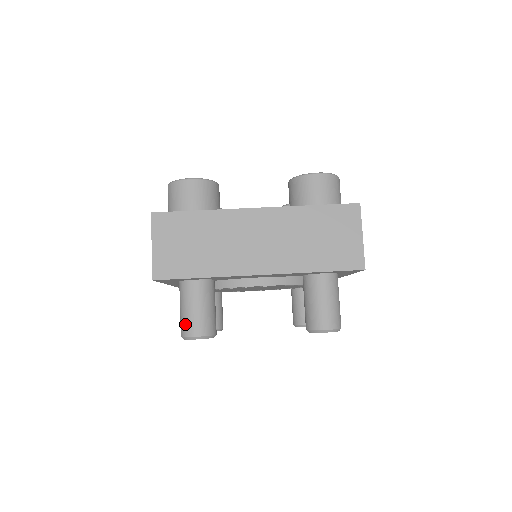
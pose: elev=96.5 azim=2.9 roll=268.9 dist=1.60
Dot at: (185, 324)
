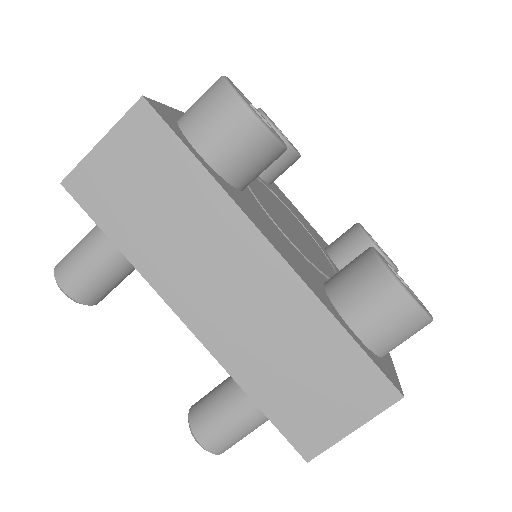
Dot at: (67, 262)
